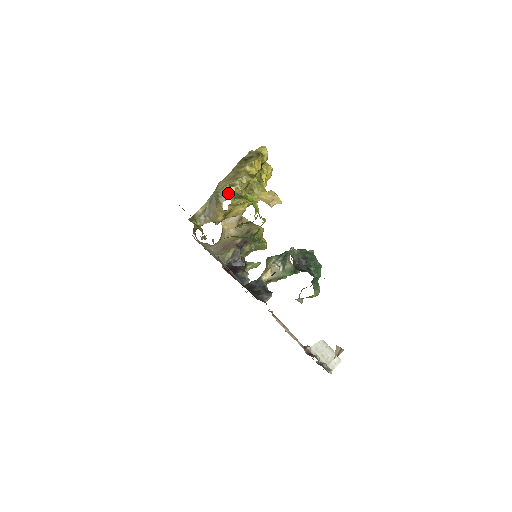
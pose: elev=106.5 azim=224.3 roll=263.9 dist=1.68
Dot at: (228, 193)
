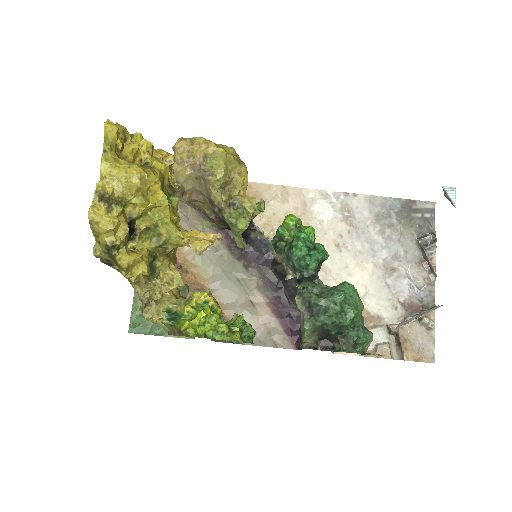
Dot at: occluded
